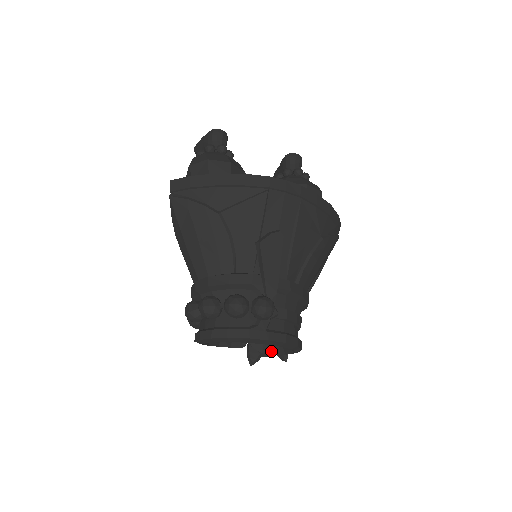
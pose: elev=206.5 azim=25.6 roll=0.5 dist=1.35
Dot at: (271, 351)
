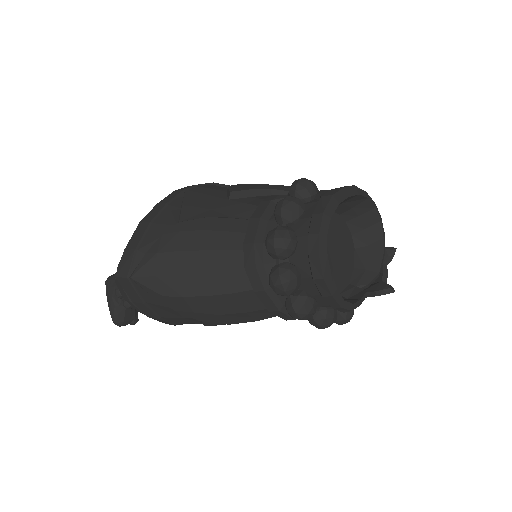
Dot at: (377, 260)
